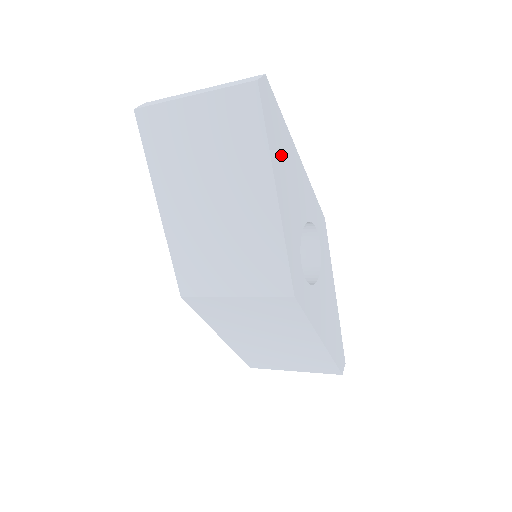
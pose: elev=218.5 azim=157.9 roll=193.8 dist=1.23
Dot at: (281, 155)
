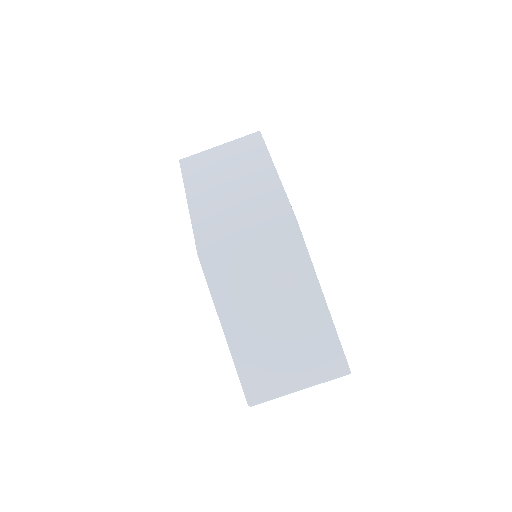
Dot at: occluded
